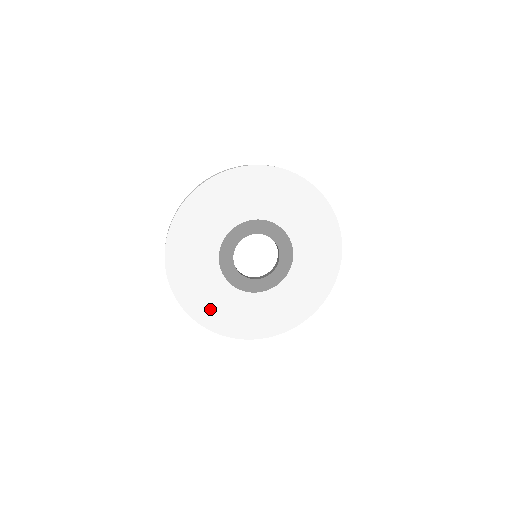
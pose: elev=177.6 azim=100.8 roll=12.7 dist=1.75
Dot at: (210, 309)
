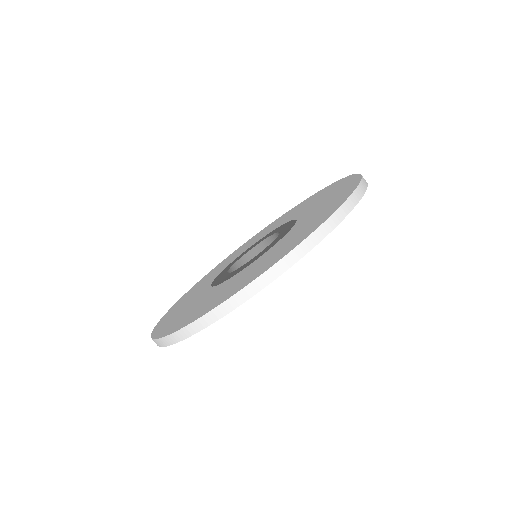
Dot at: (174, 318)
